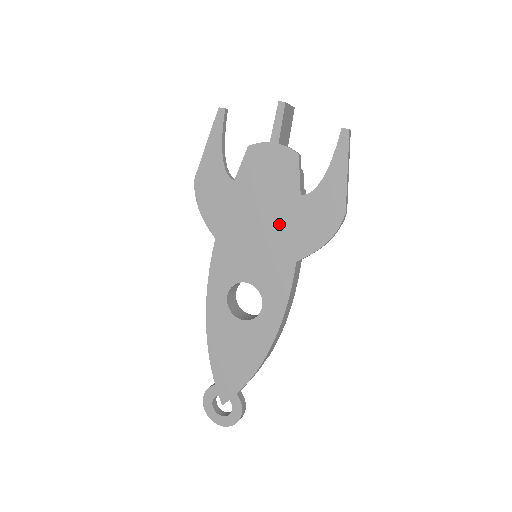
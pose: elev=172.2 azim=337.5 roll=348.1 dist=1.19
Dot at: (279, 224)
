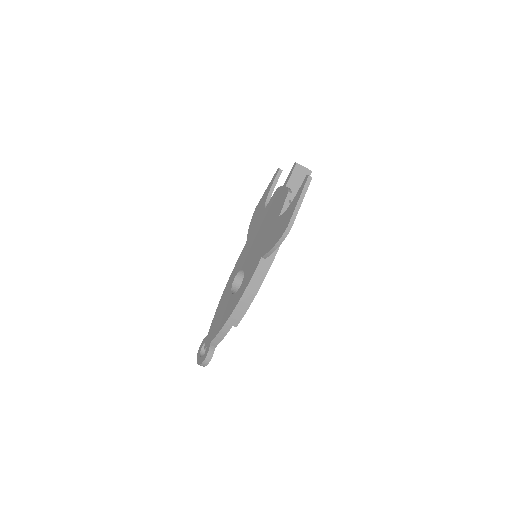
Dot at: (266, 234)
